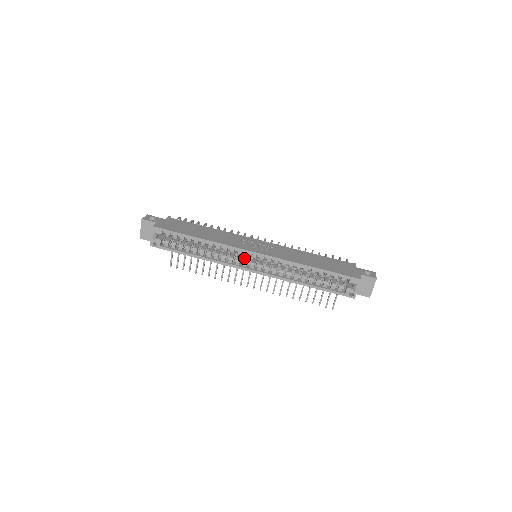
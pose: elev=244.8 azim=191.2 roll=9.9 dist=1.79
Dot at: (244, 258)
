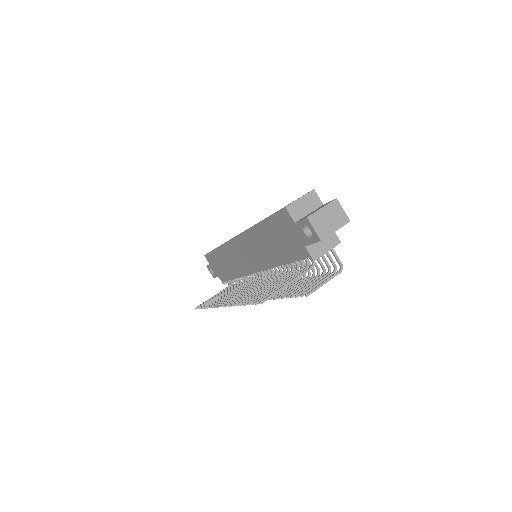
Dot at: occluded
